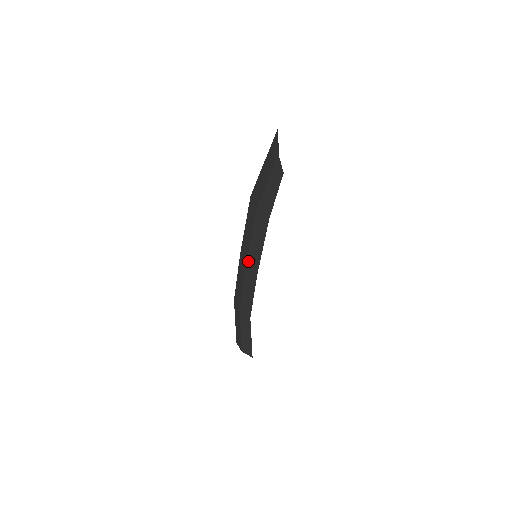
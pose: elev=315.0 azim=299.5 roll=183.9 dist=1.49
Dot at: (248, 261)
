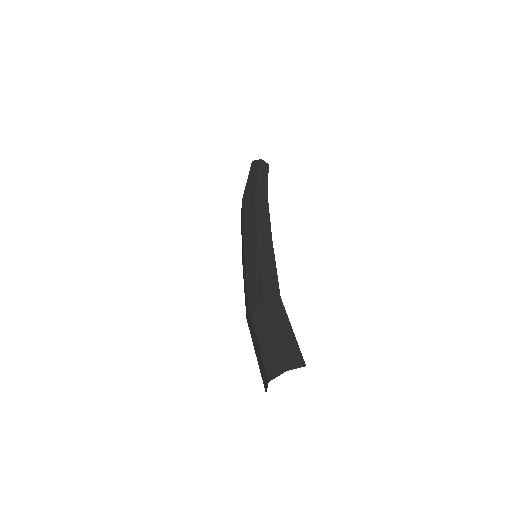
Dot at: (259, 234)
